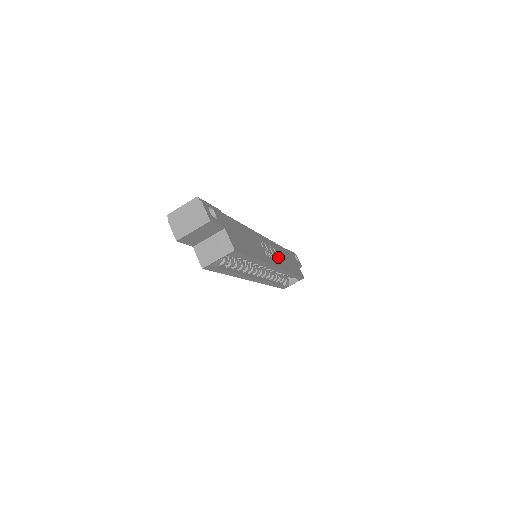
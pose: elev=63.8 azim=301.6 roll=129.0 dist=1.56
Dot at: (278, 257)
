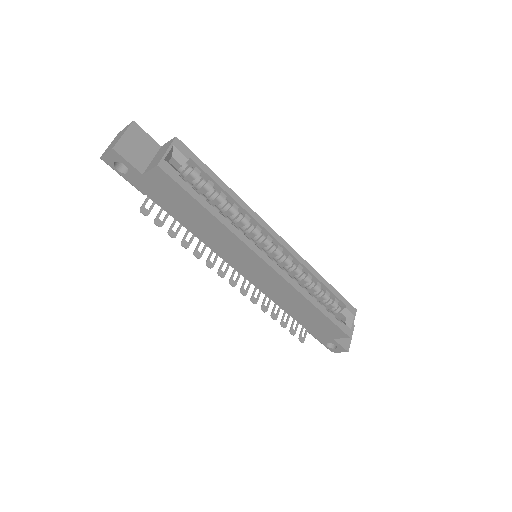
Dot at: occluded
